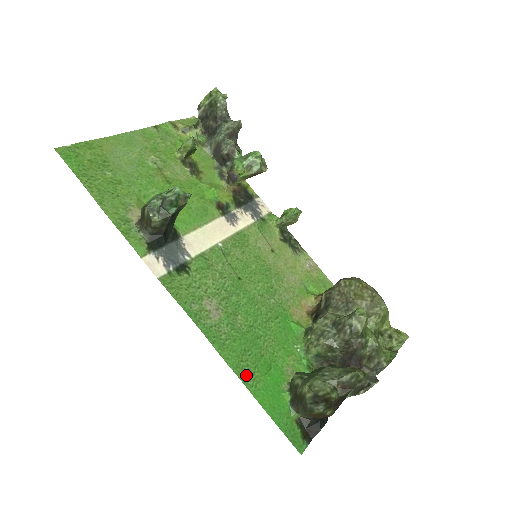
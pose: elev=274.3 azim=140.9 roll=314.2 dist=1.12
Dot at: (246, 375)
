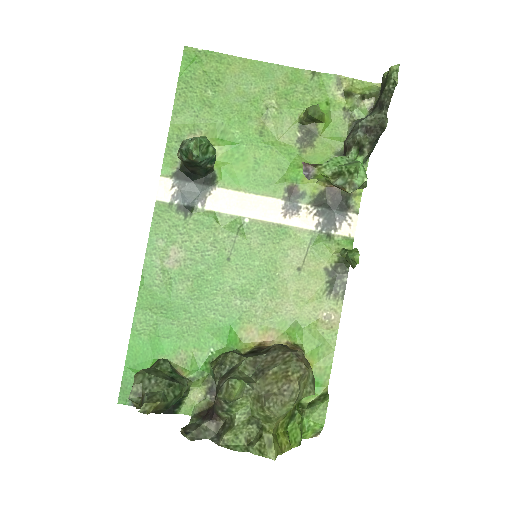
Dot at: (142, 320)
